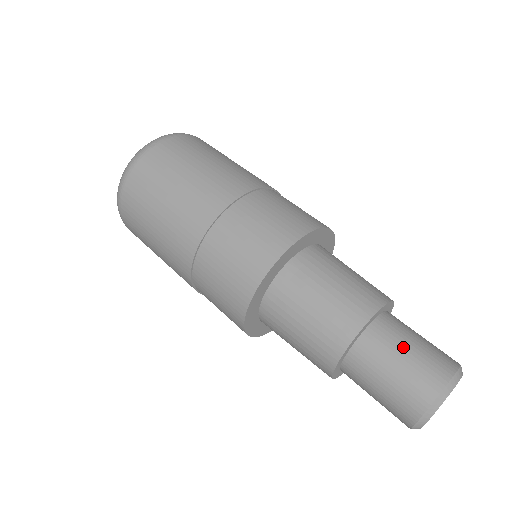
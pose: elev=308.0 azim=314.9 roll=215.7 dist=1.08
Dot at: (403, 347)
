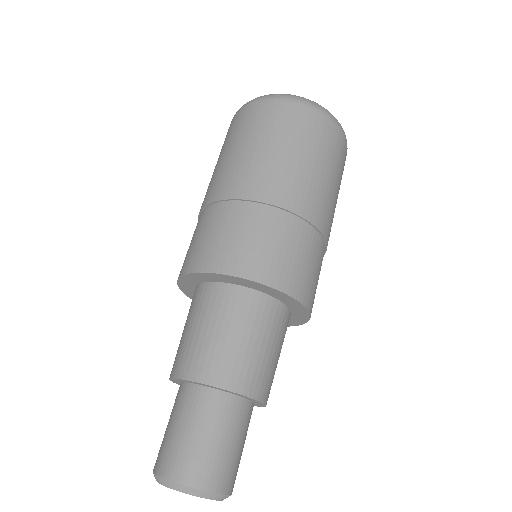
Dot at: (209, 430)
